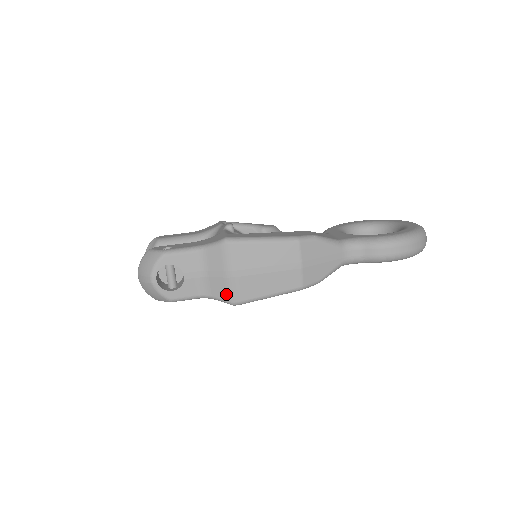
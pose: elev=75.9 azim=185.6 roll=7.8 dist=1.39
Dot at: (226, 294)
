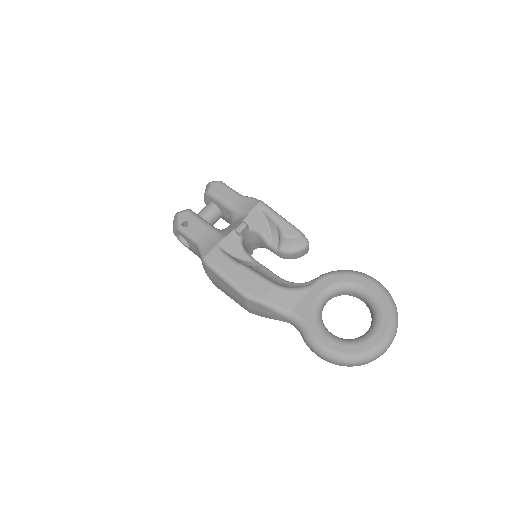
Dot at: occluded
